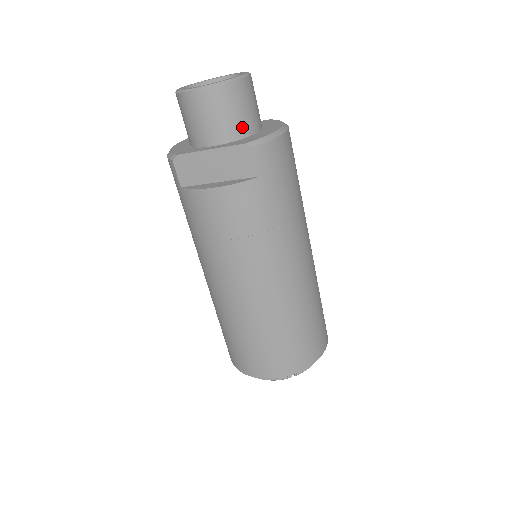
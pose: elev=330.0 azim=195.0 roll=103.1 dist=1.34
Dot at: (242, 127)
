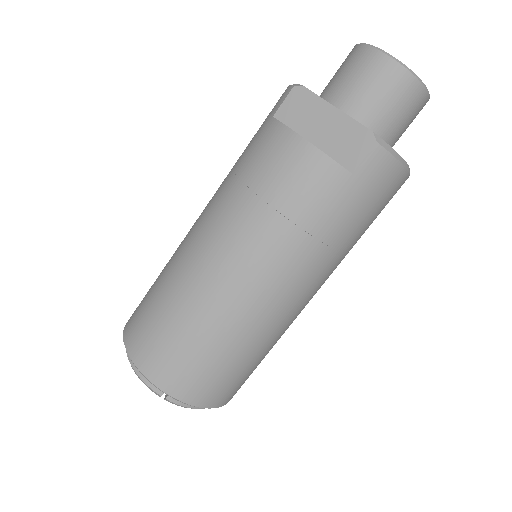
Dot at: (381, 124)
